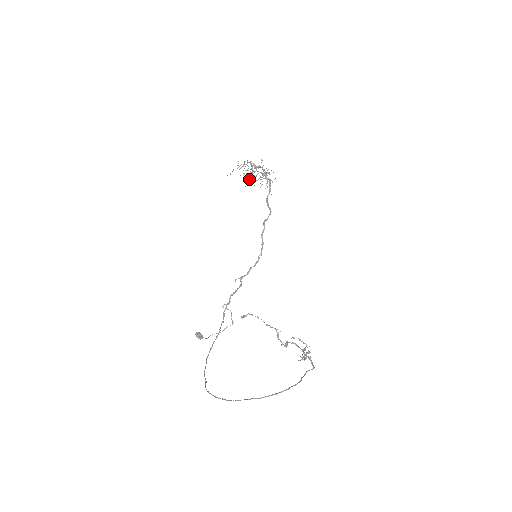
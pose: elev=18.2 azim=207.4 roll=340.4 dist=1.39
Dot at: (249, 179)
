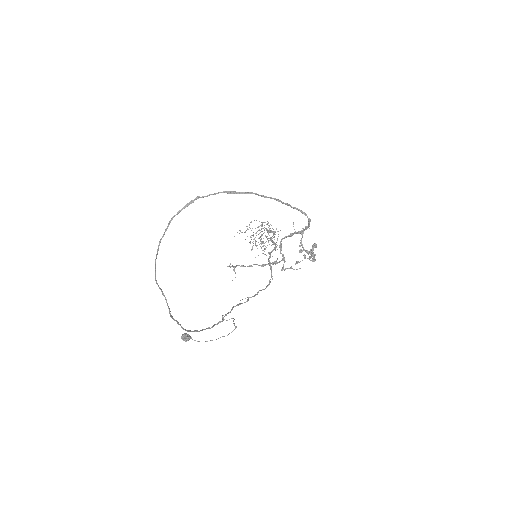
Dot at: (255, 244)
